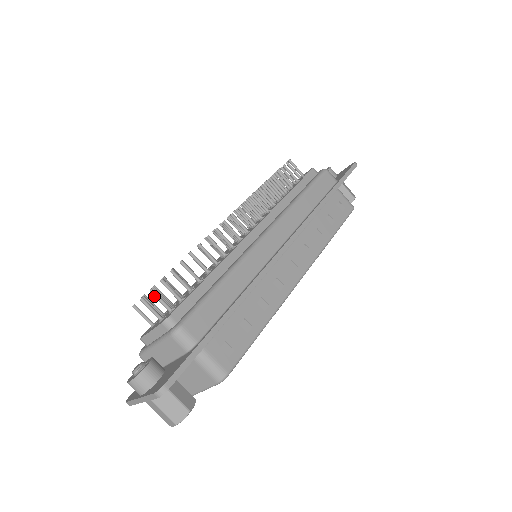
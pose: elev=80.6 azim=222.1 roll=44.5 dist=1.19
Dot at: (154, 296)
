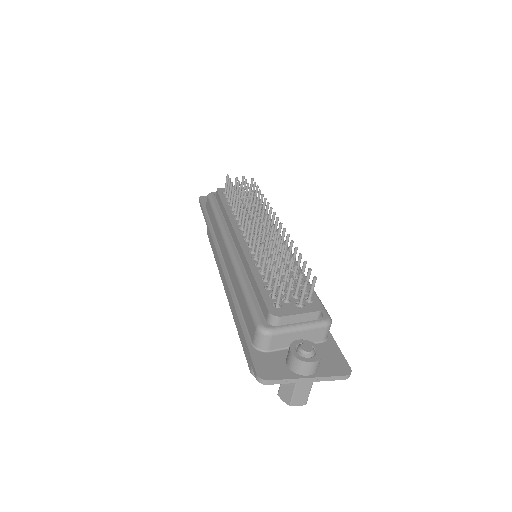
Dot at: (314, 283)
